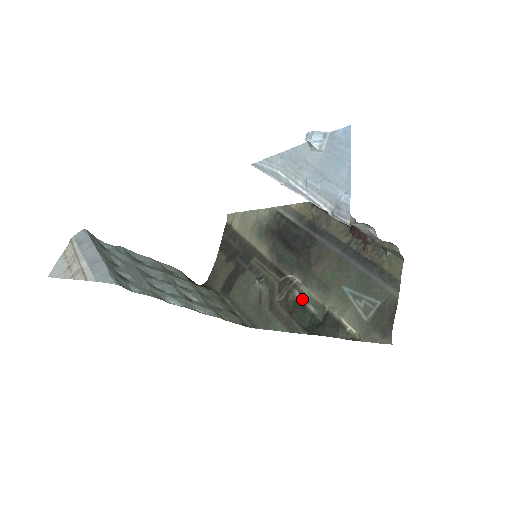
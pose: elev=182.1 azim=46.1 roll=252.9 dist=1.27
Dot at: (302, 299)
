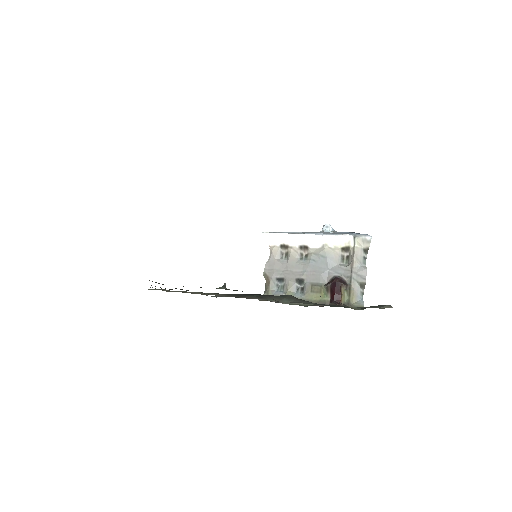
Dot at: occluded
